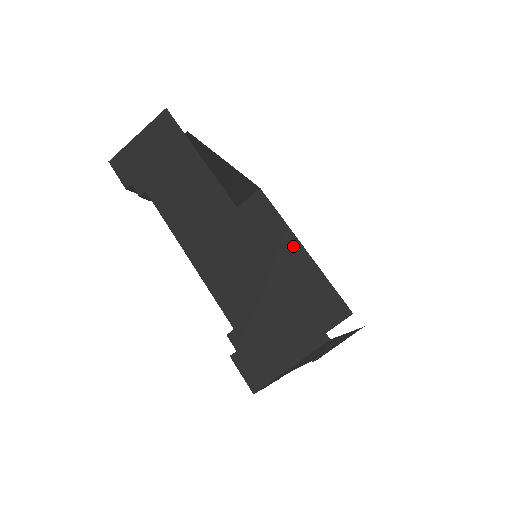
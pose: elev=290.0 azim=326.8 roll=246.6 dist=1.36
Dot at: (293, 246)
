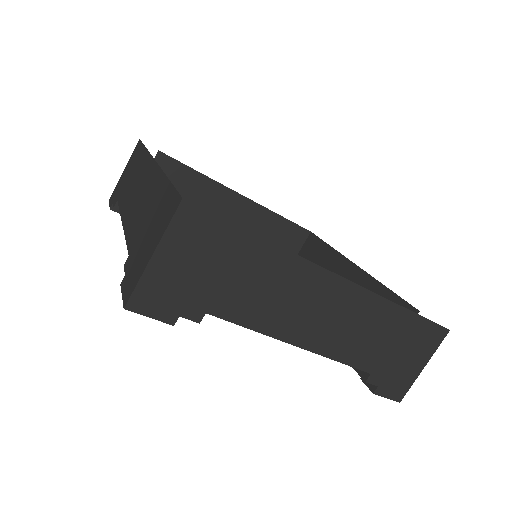
Dot at: (344, 268)
